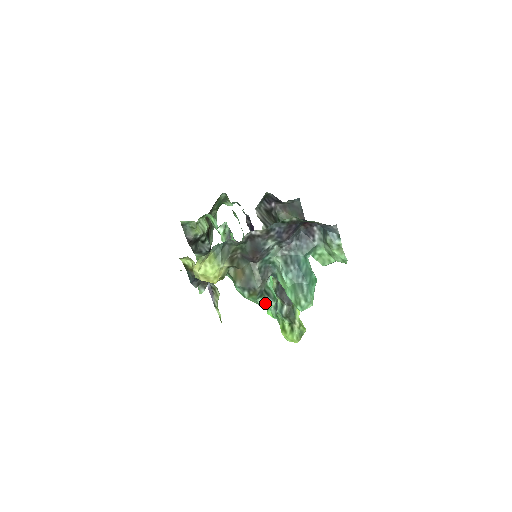
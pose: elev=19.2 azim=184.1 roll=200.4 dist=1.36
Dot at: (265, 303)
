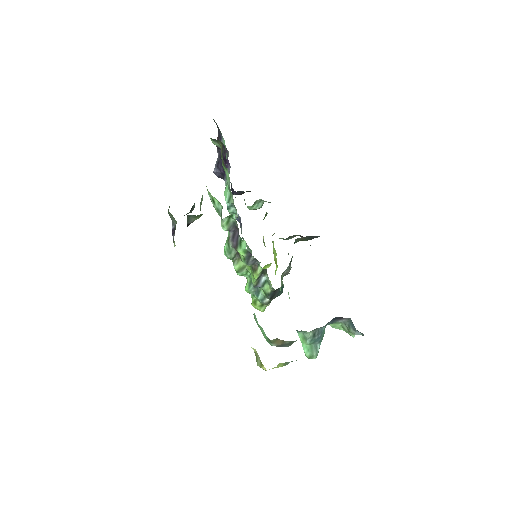
Dot at: occluded
